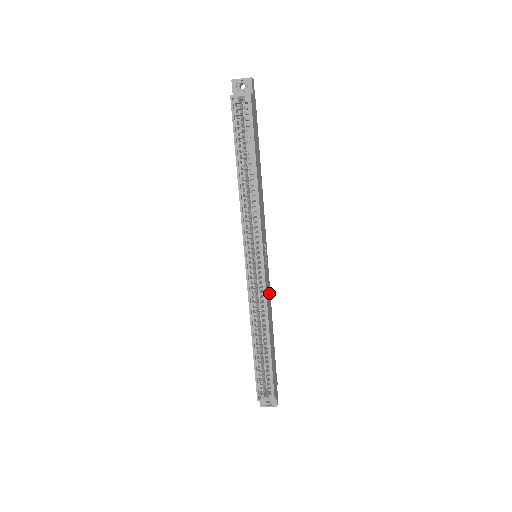
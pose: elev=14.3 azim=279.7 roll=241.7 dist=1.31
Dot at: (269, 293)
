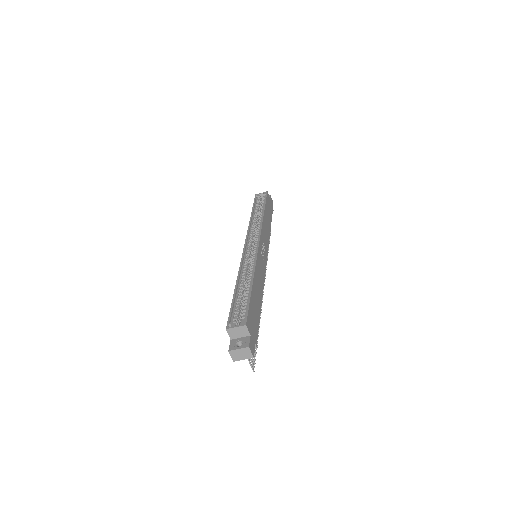
Dot at: (262, 275)
